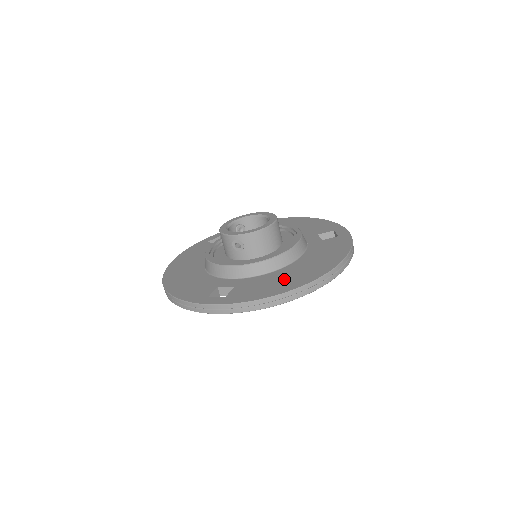
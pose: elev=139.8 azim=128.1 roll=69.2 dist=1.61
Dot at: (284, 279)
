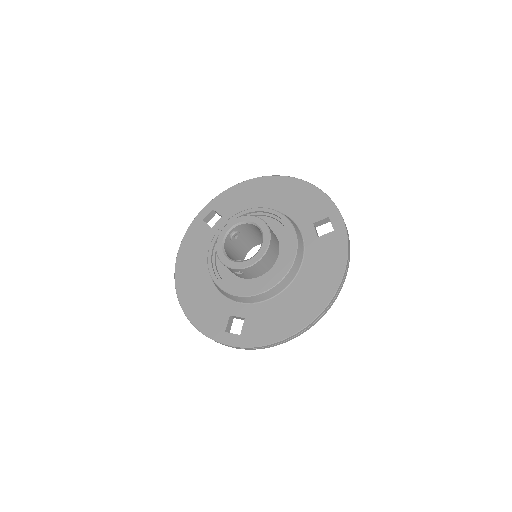
Dot at: (288, 312)
